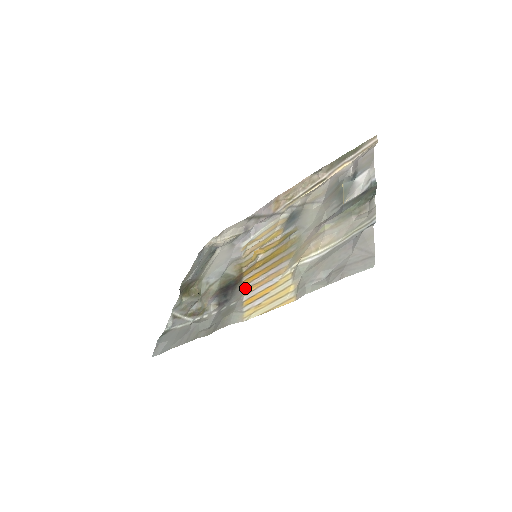
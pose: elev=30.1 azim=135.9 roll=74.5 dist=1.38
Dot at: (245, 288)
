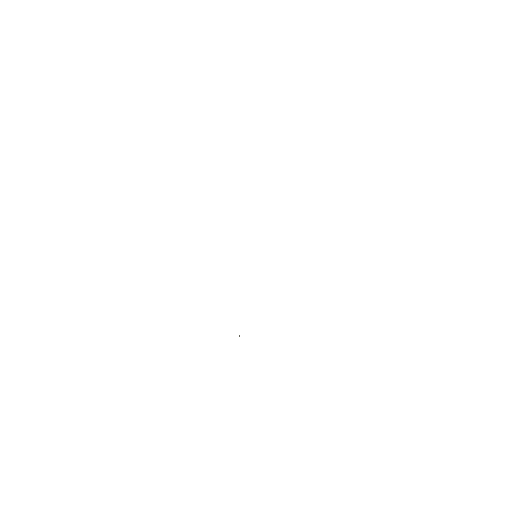
Dot at: occluded
